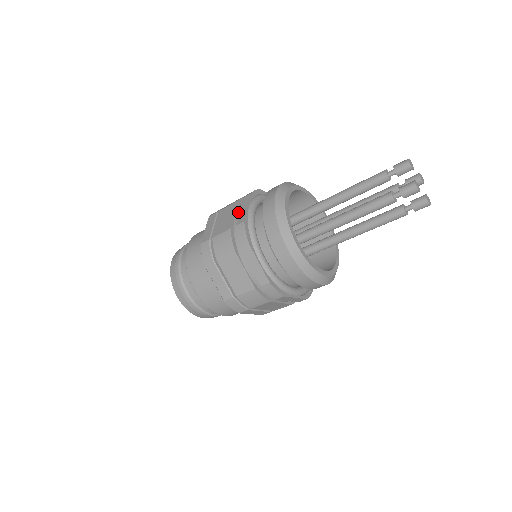
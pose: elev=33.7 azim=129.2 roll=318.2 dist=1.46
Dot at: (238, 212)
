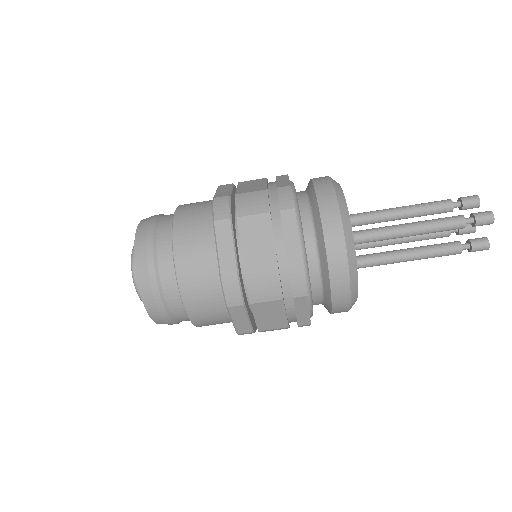
Dot at: (273, 182)
